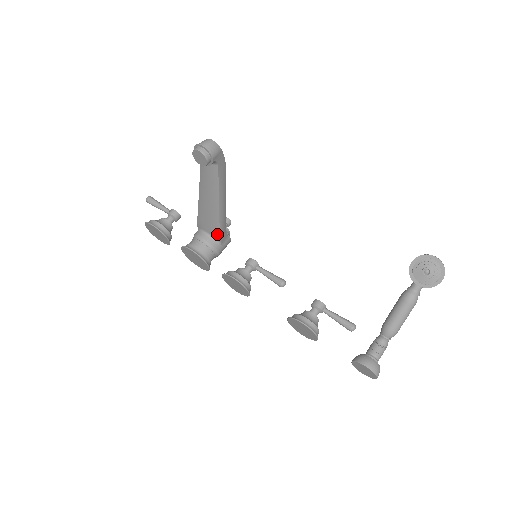
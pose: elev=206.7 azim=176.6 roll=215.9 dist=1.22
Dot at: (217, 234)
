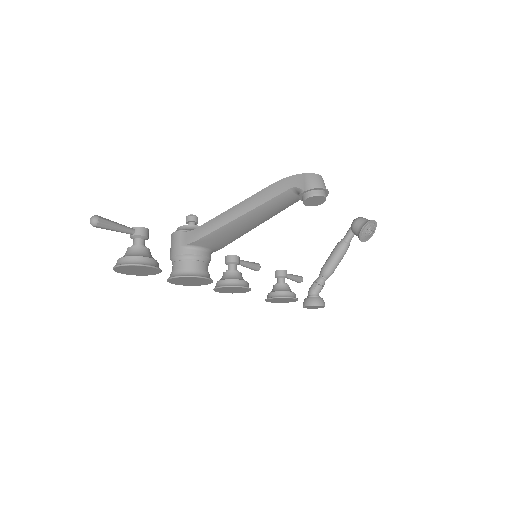
Dot at: (221, 247)
